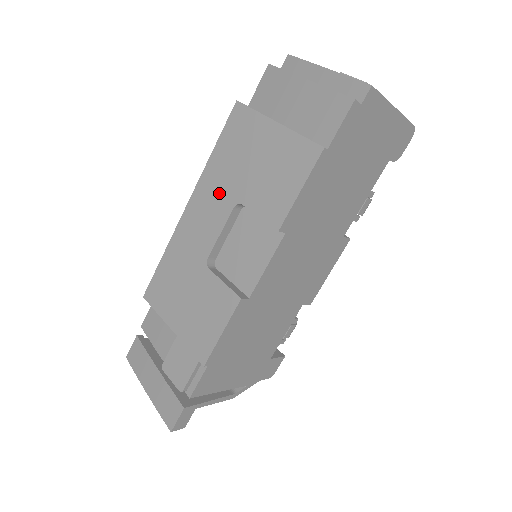
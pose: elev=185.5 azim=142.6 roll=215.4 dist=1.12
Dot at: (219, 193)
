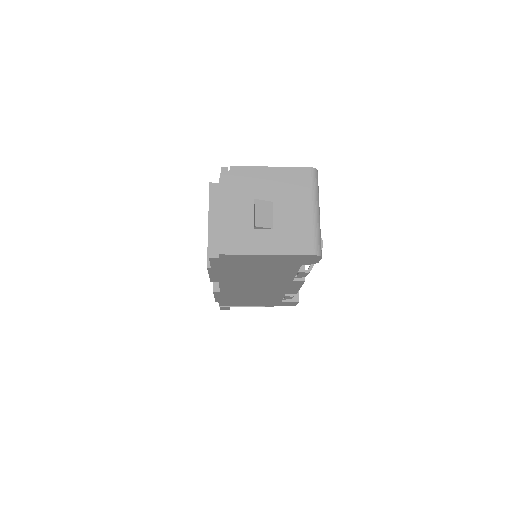
Dot at: occluded
